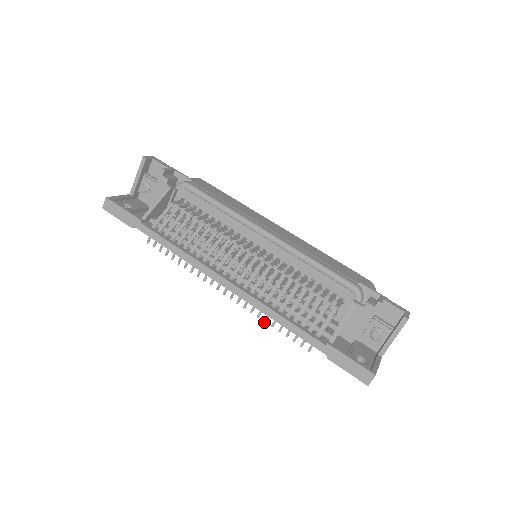
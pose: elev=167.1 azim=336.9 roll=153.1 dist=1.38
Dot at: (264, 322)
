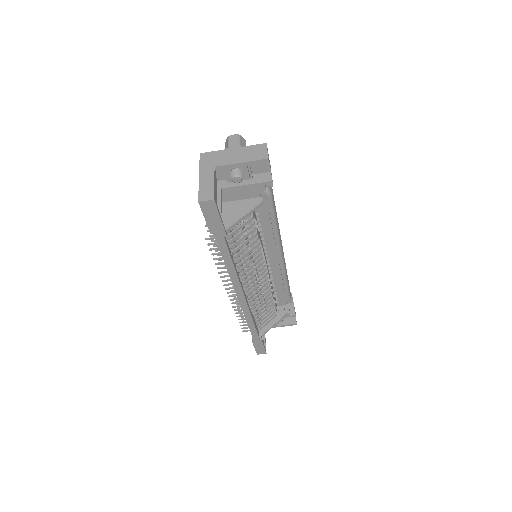
Dot at: occluded
